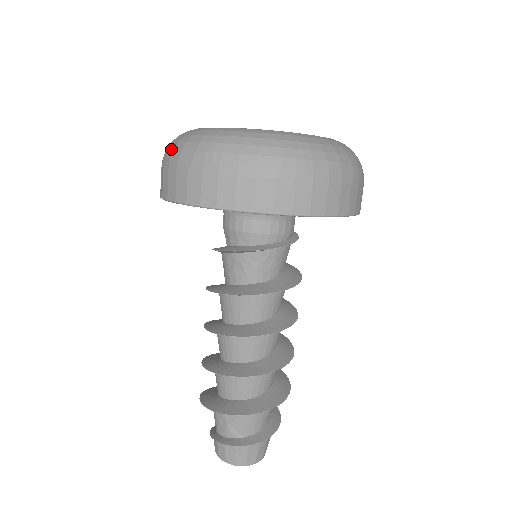
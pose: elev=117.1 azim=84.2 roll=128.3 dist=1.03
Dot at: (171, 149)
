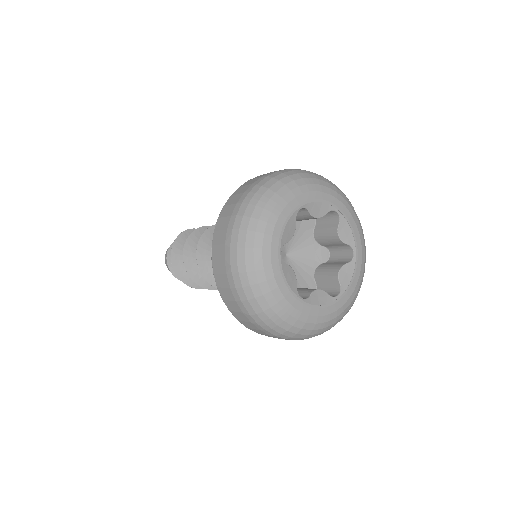
Dot at: (246, 210)
